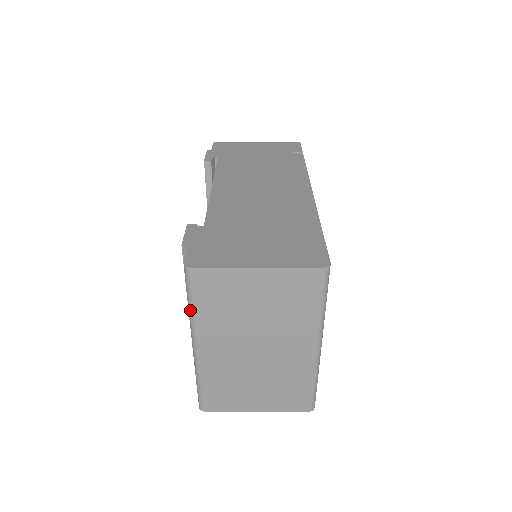
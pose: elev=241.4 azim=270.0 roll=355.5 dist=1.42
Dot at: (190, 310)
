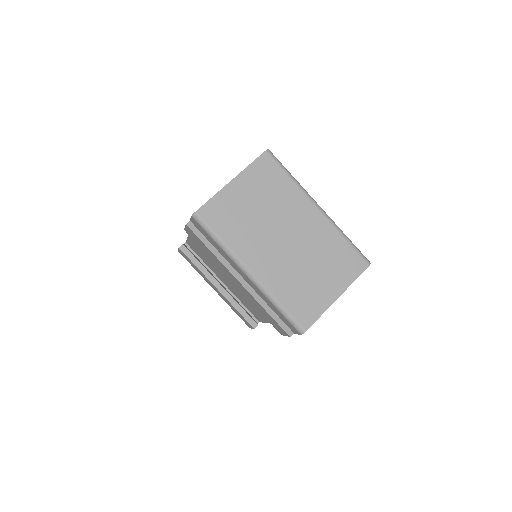
Dot at: (222, 245)
